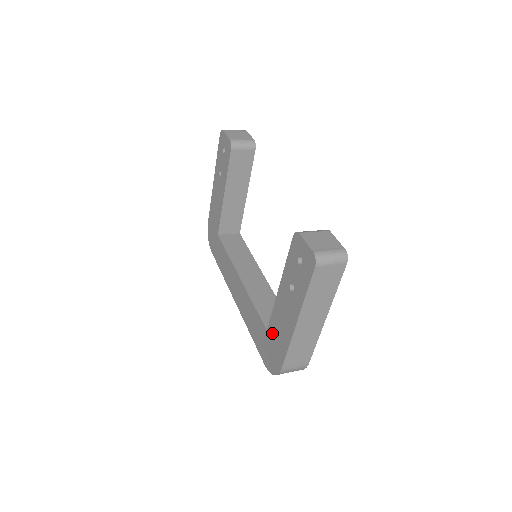
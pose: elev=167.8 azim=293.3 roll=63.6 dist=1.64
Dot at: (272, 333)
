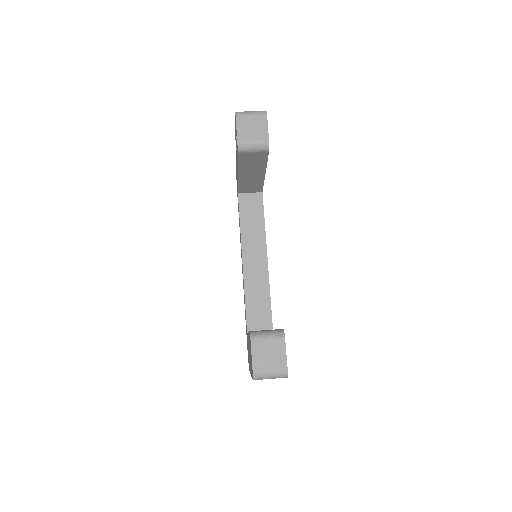
Dot at: occluded
